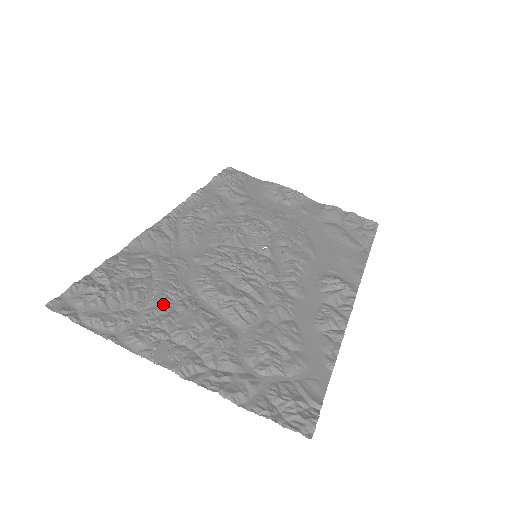
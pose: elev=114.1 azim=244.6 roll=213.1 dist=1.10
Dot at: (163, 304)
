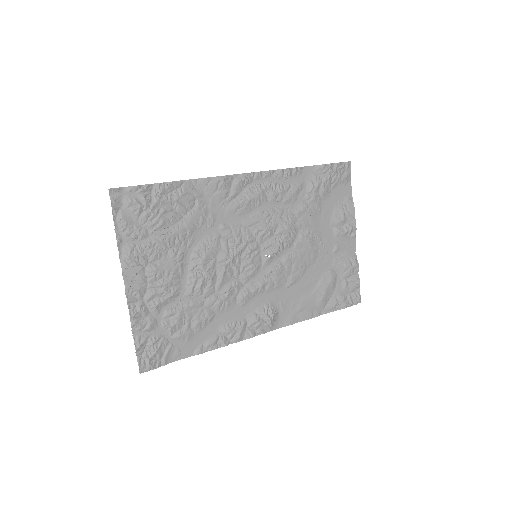
Dot at: (166, 242)
